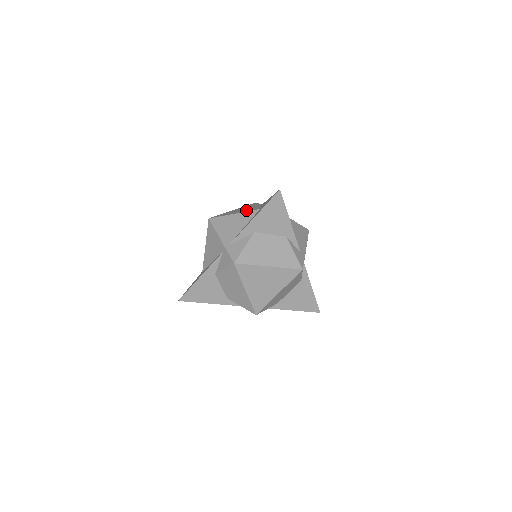
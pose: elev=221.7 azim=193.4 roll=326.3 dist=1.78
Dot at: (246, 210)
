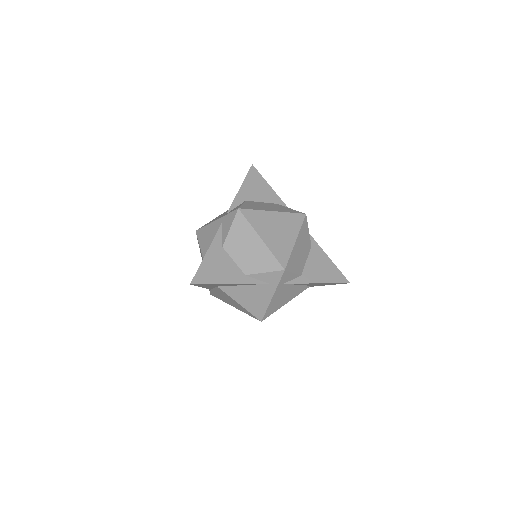
Dot at: occluded
